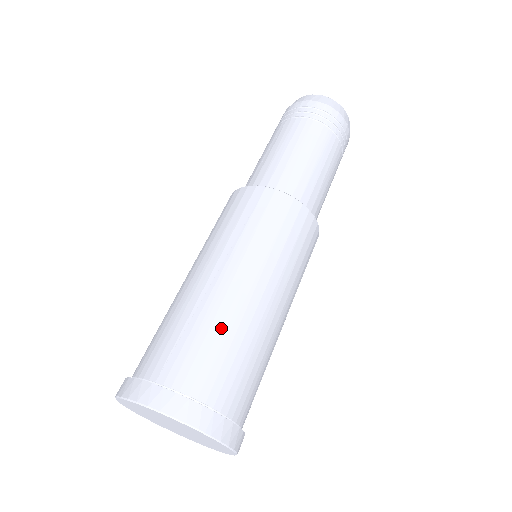
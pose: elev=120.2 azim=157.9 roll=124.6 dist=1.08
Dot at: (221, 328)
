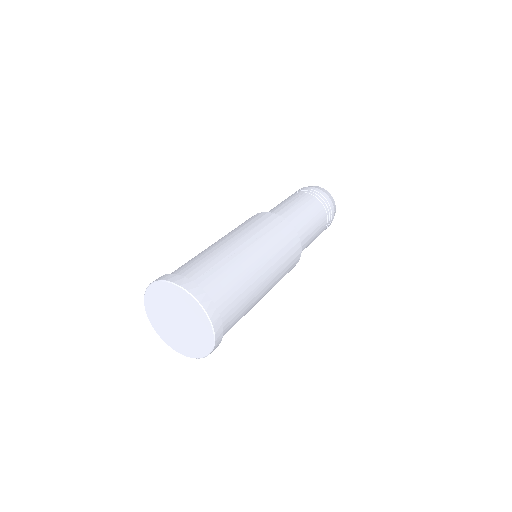
Dot at: (238, 275)
